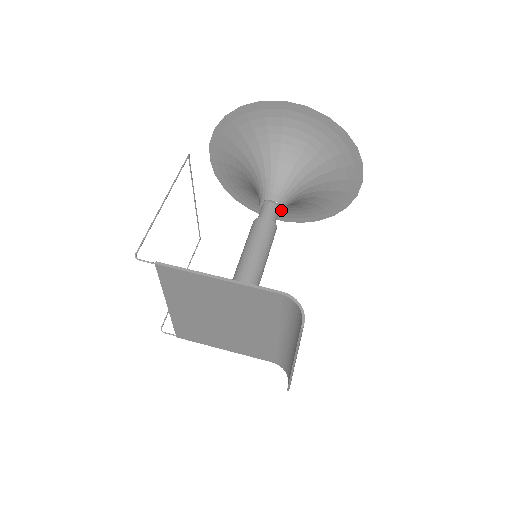
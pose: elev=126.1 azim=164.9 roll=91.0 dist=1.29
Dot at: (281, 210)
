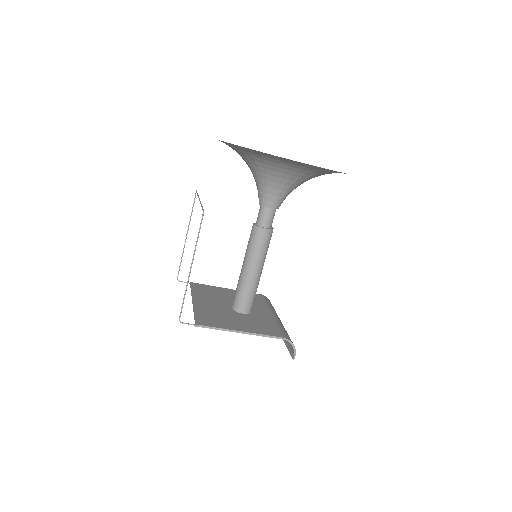
Dot at: occluded
